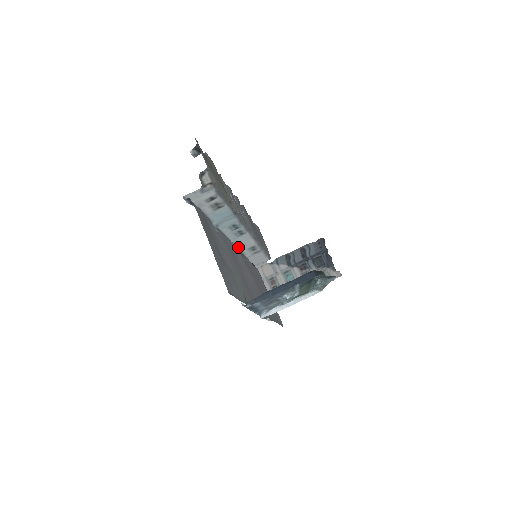
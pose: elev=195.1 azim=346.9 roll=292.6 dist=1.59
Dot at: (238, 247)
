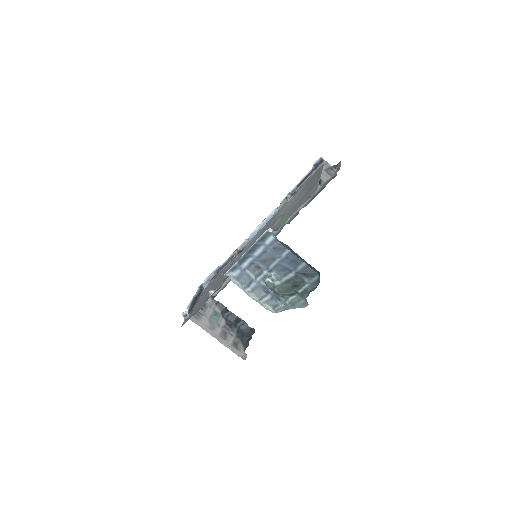
Dot at: occluded
